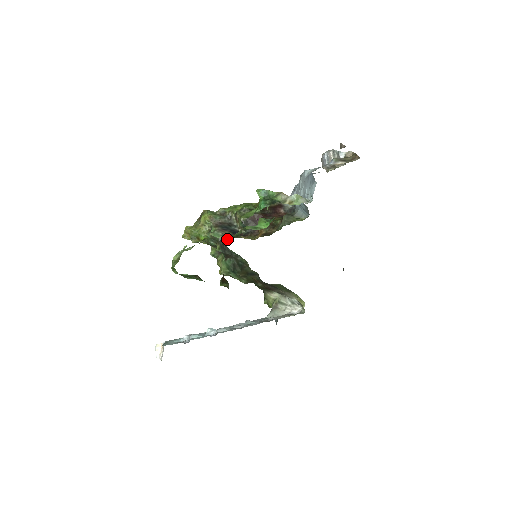
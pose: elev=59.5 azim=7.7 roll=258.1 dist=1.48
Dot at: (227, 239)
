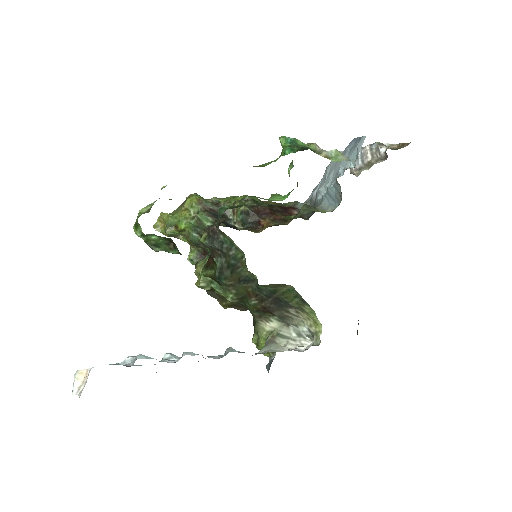
Dot at: (224, 208)
